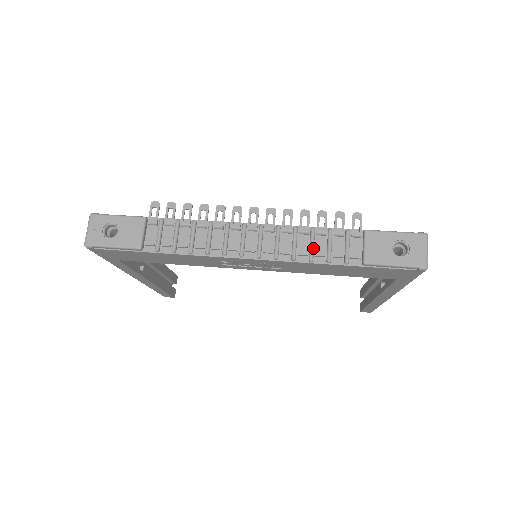
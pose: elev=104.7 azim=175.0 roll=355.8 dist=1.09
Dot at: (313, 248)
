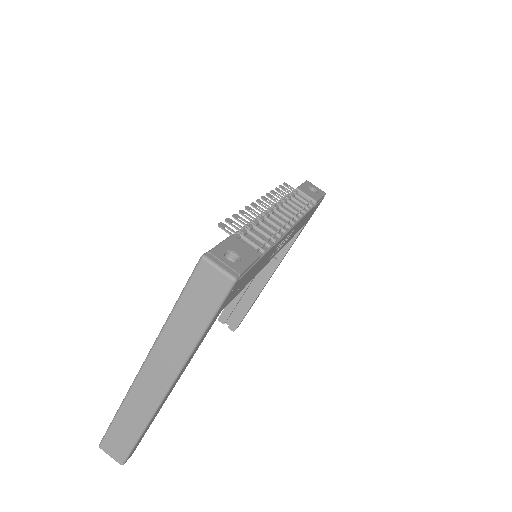
Dot at: (298, 206)
